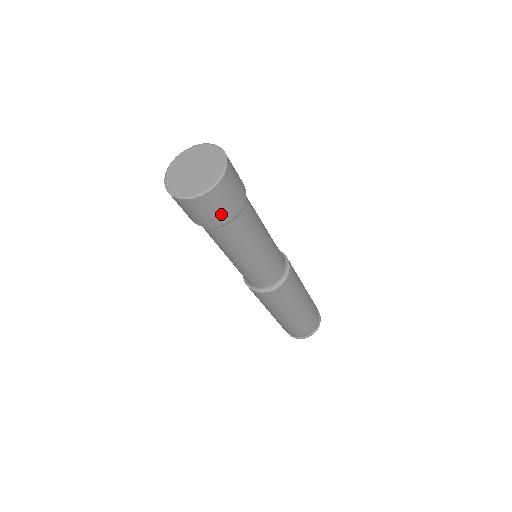
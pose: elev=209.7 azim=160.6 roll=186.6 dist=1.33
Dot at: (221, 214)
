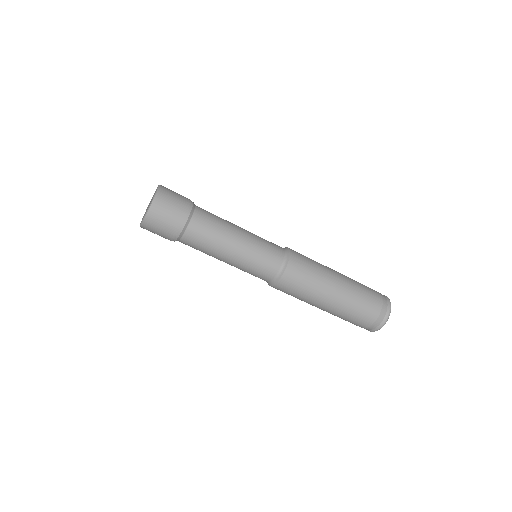
Dot at: (181, 203)
